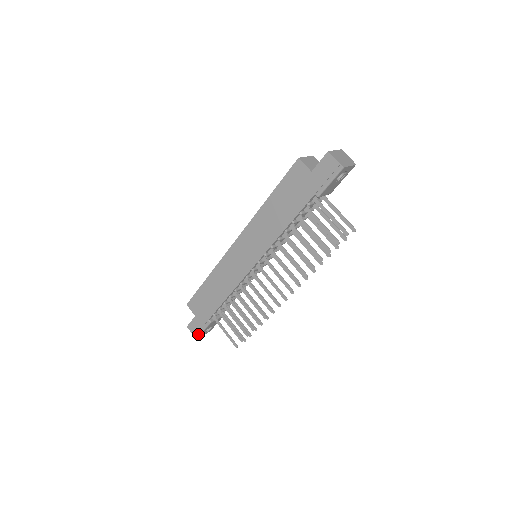
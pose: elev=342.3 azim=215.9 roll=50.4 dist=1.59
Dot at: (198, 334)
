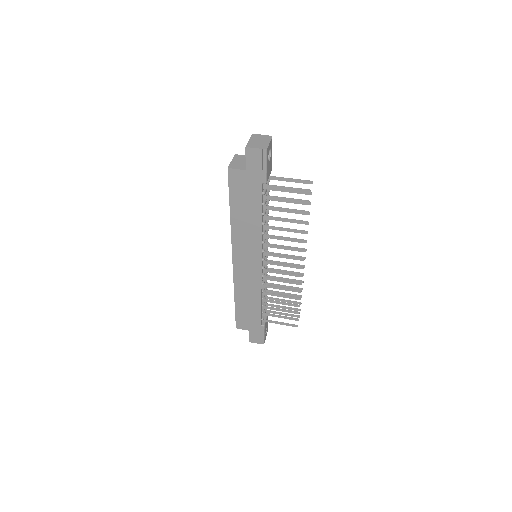
Dot at: (262, 340)
